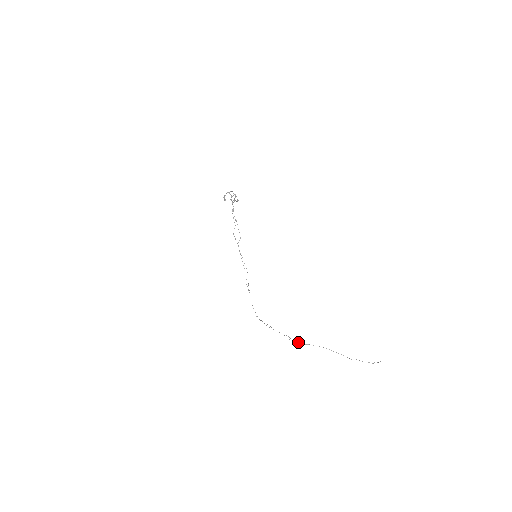
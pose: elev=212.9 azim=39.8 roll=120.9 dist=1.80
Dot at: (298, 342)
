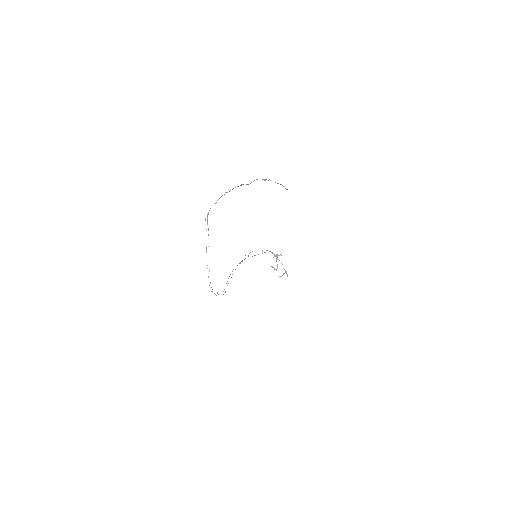
Dot at: occluded
